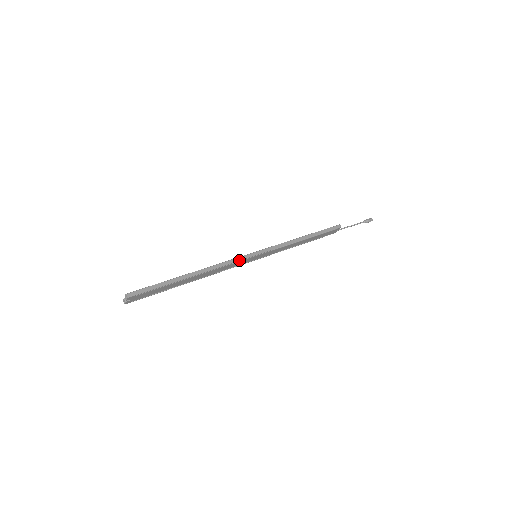
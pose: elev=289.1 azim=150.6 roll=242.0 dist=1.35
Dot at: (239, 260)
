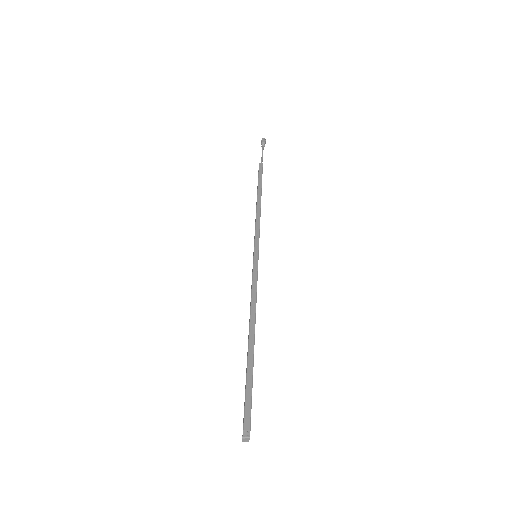
Dot at: (257, 273)
